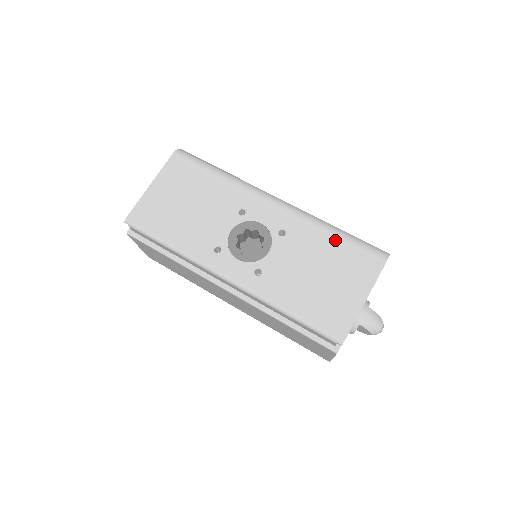
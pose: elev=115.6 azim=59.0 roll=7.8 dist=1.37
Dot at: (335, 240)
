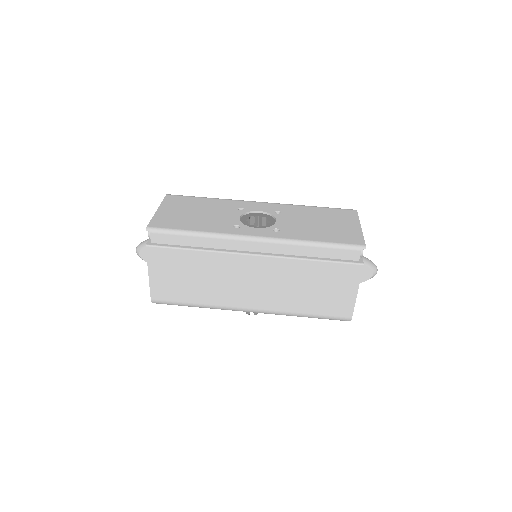
Dot at: (316, 209)
